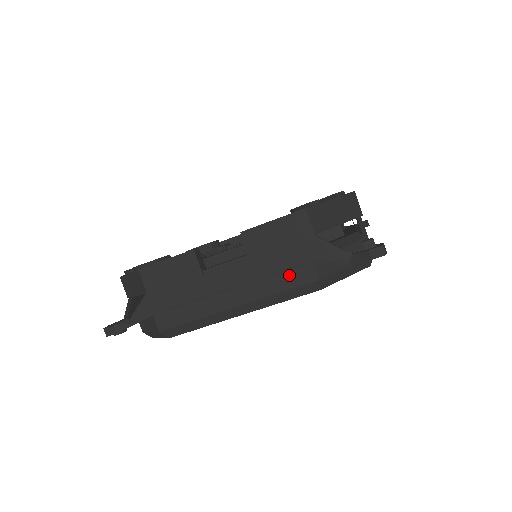
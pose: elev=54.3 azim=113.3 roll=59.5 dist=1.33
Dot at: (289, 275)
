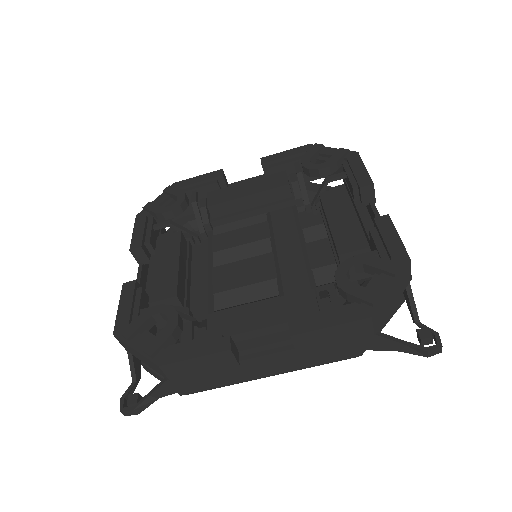
Dot at: occluded
